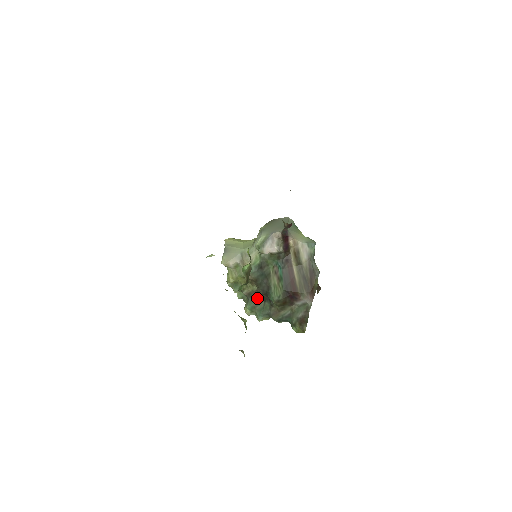
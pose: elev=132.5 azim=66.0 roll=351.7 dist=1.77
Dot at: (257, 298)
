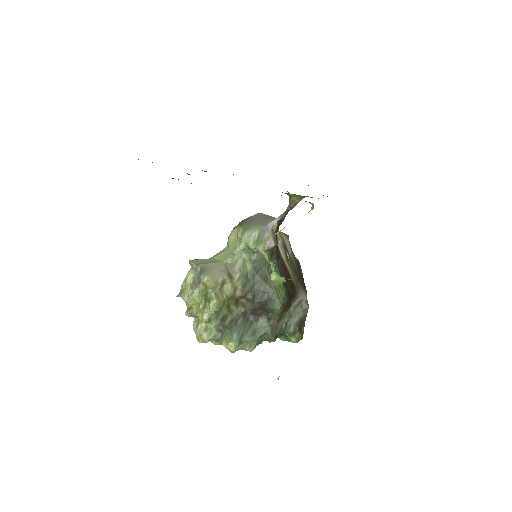
Dot at: (244, 322)
